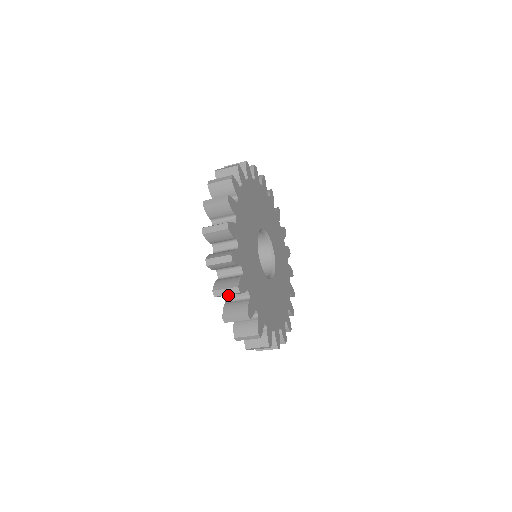
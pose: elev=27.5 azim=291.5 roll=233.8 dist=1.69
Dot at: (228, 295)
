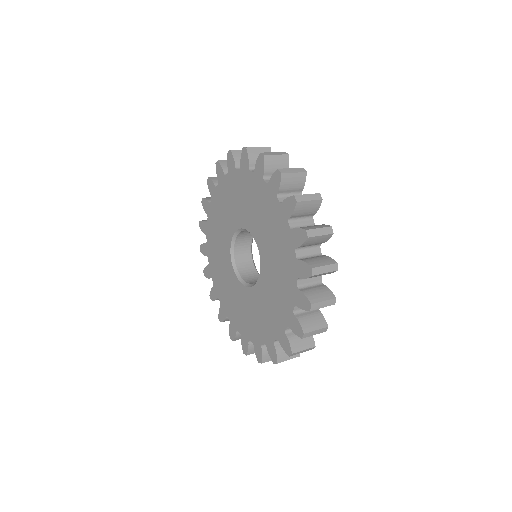
Dot at: occluded
